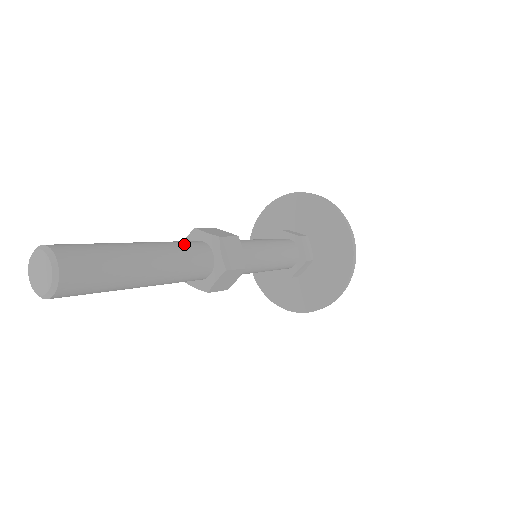
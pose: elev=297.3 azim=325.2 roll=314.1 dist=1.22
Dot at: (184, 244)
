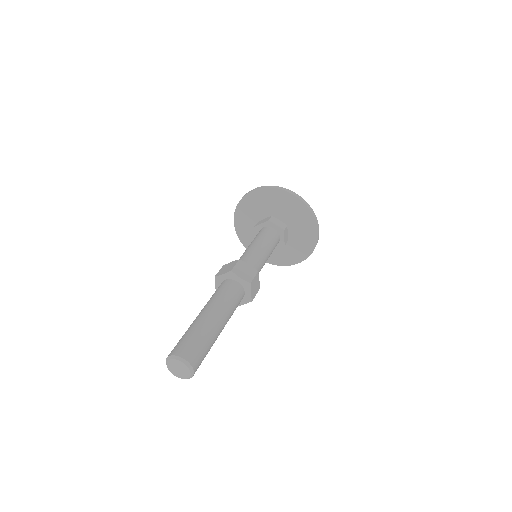
Dot at: (219, 292)
